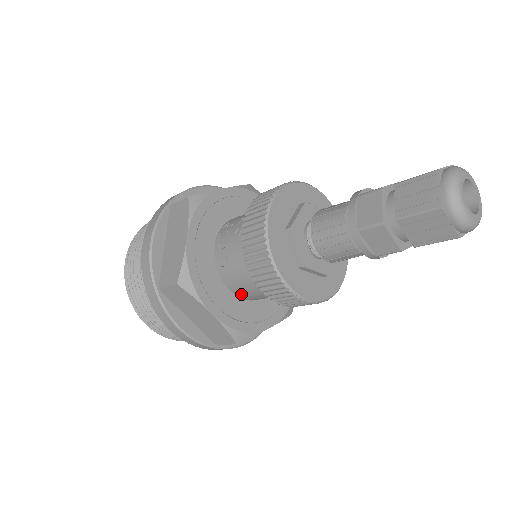
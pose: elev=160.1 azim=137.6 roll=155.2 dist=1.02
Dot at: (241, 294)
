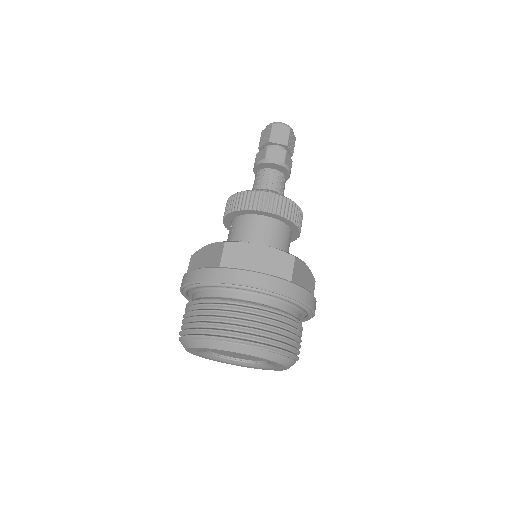
Dot at: occluded
